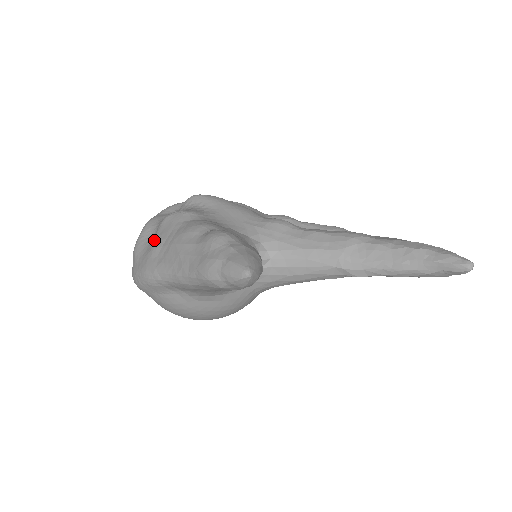
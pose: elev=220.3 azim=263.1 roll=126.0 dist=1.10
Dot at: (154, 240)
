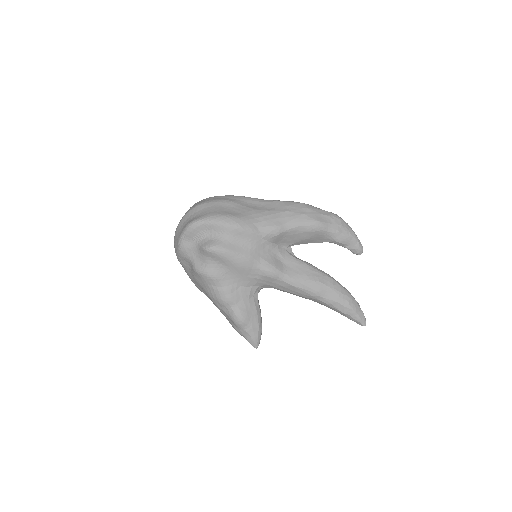
Dot at: (194, 277)
